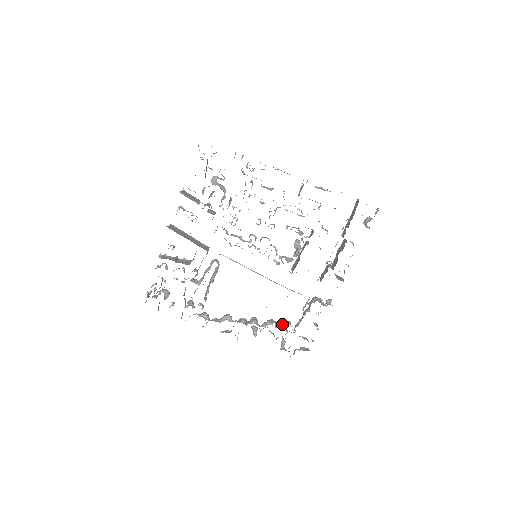
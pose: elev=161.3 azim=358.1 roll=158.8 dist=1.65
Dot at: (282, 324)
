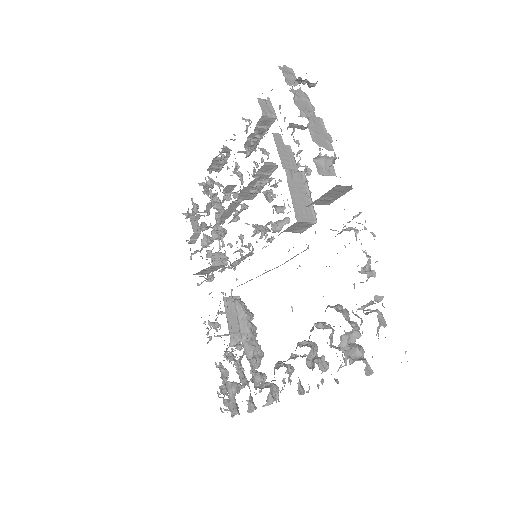
Dot at: occluded
